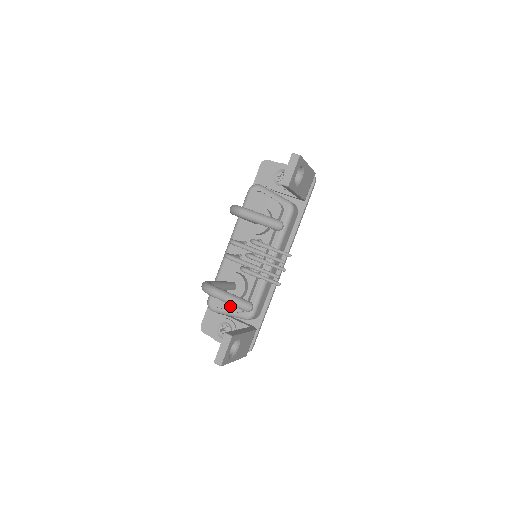
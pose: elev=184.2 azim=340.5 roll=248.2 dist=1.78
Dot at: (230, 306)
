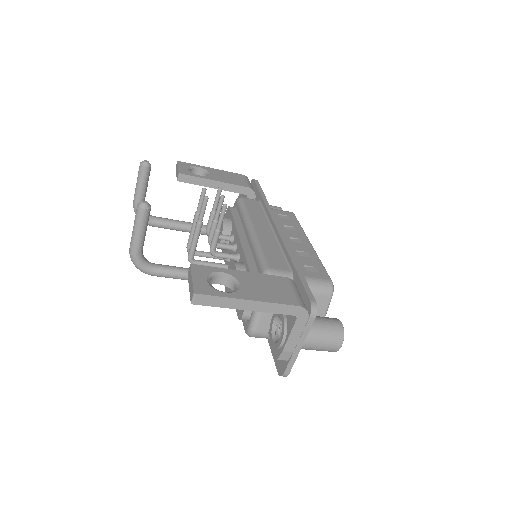
Dot at: occluded
